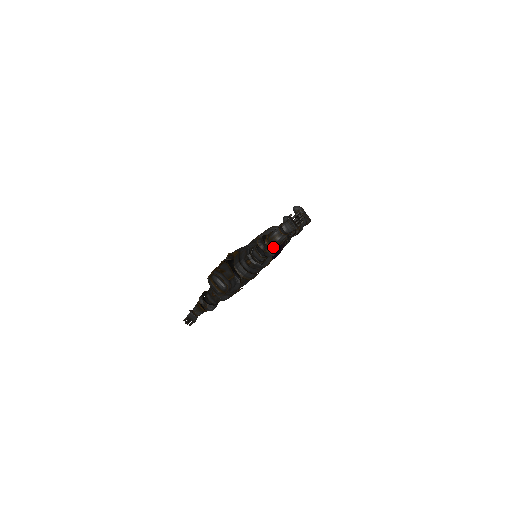
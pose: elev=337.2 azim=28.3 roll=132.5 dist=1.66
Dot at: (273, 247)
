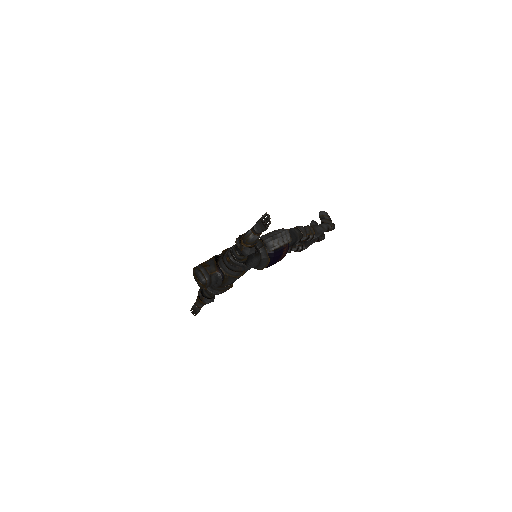
Dot at: (247, 246)
